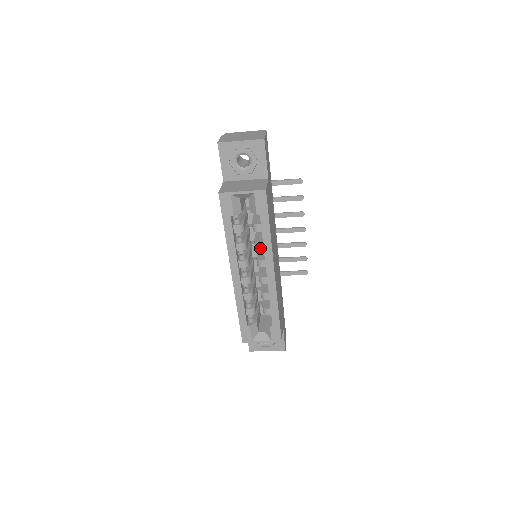
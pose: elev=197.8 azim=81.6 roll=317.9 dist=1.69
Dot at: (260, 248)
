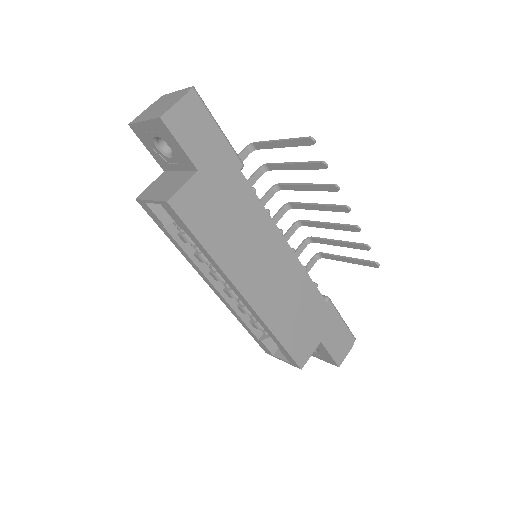
Dot at: occluded
